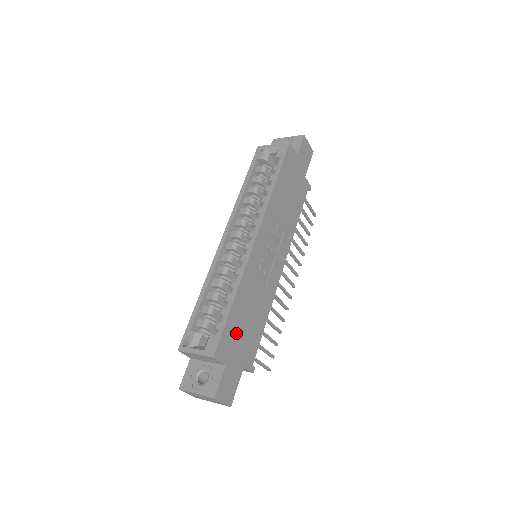
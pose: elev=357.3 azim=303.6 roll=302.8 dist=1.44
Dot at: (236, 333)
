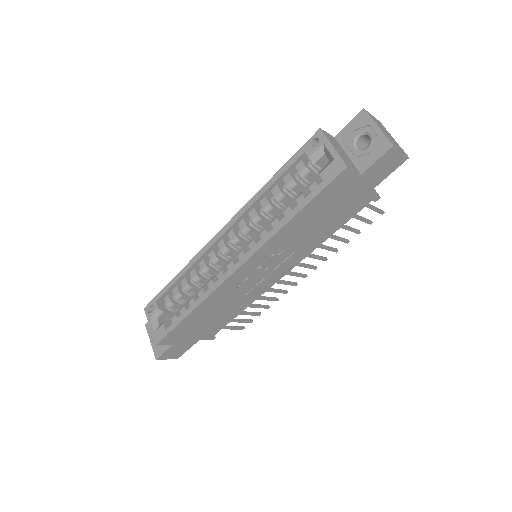
Dot at: (190, 328)
